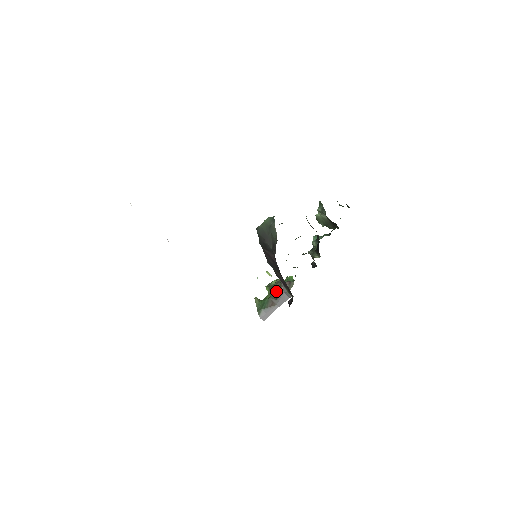
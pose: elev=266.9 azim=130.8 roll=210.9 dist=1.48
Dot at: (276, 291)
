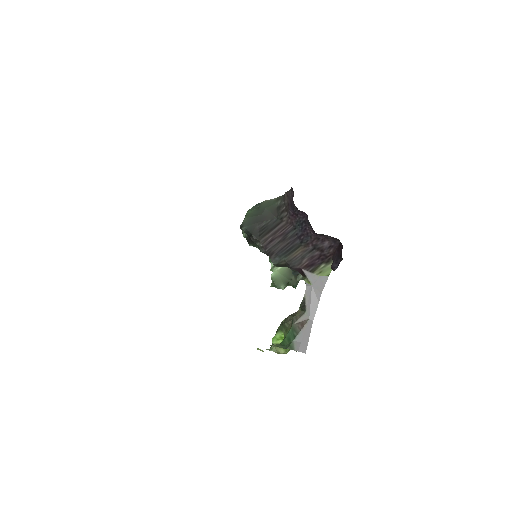
Dot at: occluded
